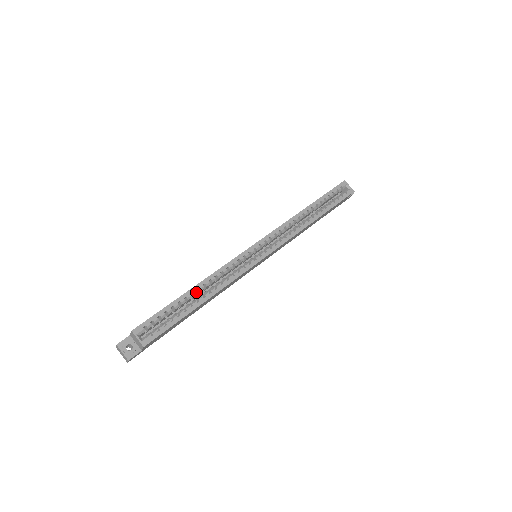
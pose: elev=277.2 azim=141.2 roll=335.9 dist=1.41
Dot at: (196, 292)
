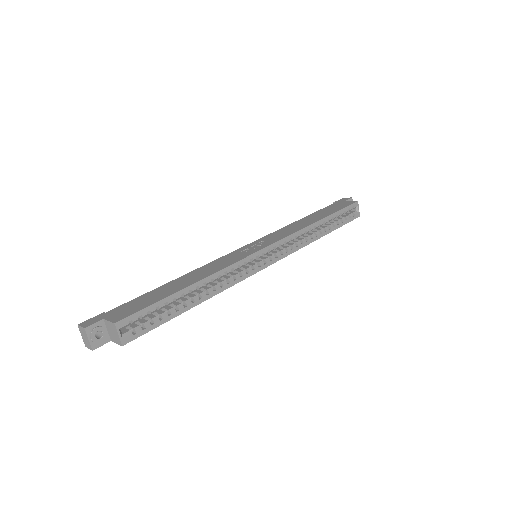
Dot at: (195, 290)
